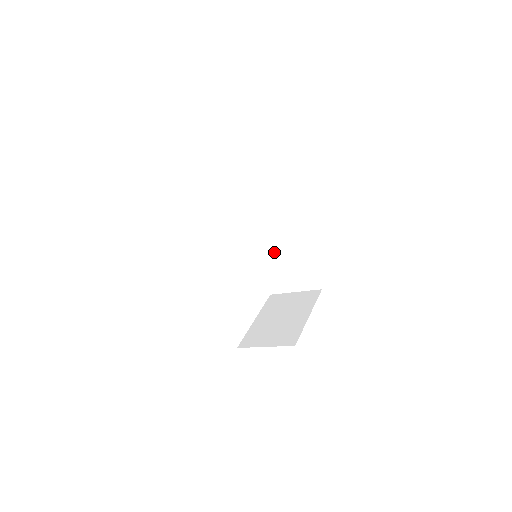
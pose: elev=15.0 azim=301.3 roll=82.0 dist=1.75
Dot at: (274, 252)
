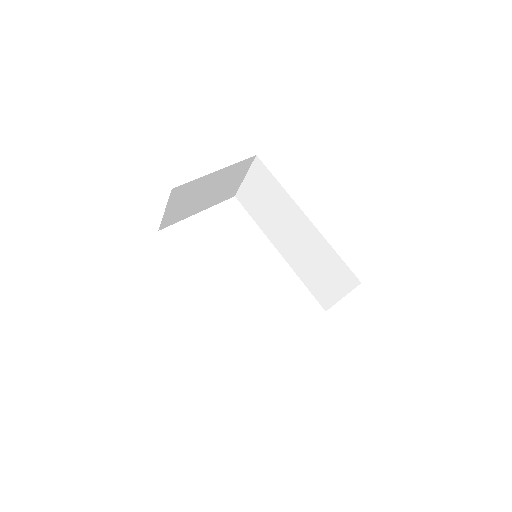
Dot at: (303, 256)
